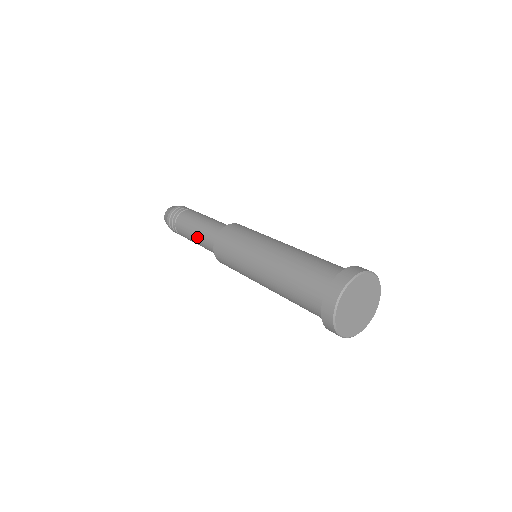
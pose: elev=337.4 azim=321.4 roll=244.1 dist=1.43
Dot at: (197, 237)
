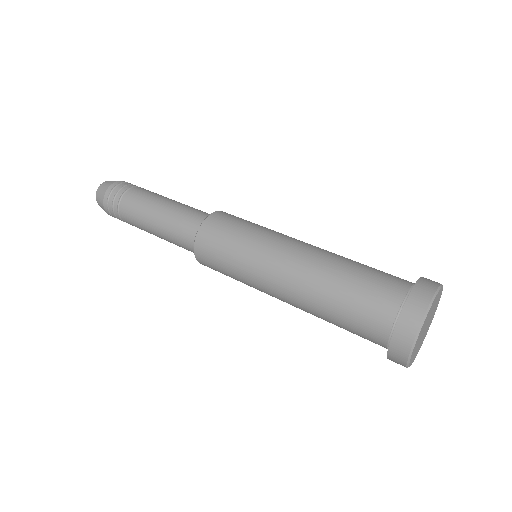
Dot at: (160, 225)
